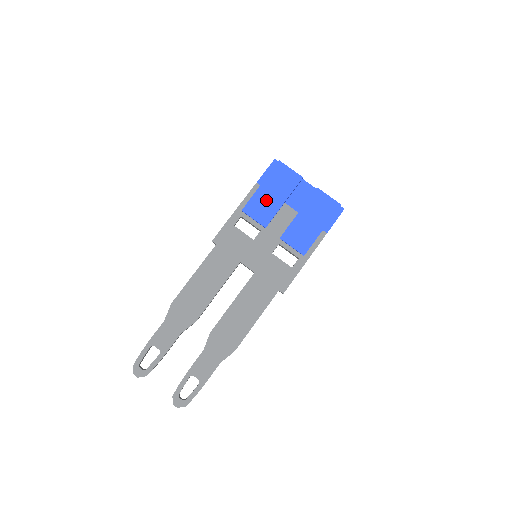
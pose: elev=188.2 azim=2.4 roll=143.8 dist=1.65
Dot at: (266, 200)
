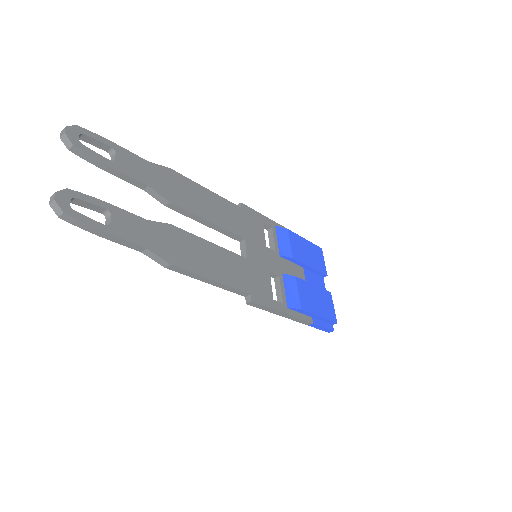
Dot at: (298, 246)
